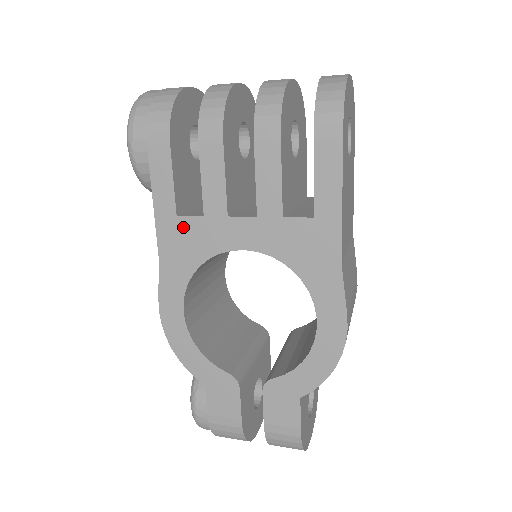
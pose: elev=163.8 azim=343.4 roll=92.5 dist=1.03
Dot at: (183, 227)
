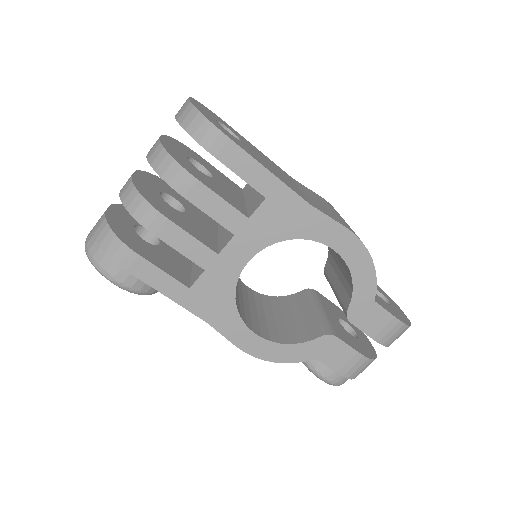
Dot at: (200, 290)
